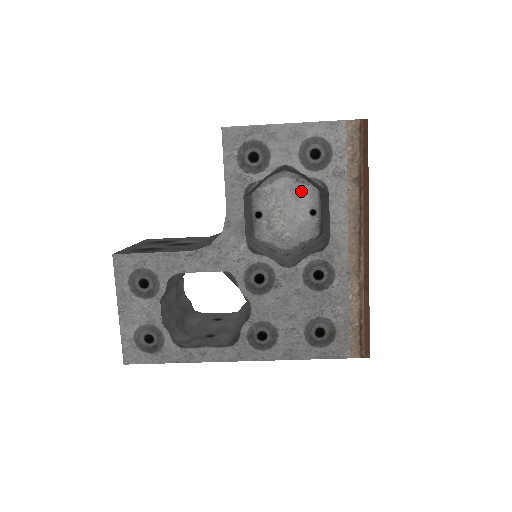
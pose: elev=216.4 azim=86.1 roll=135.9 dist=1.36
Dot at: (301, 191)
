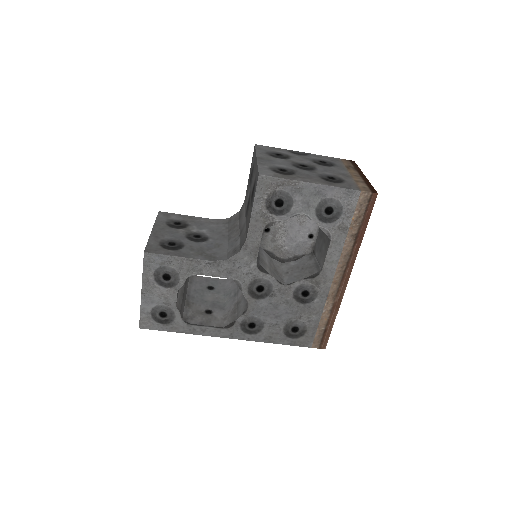
Dot at: (306, 219)
